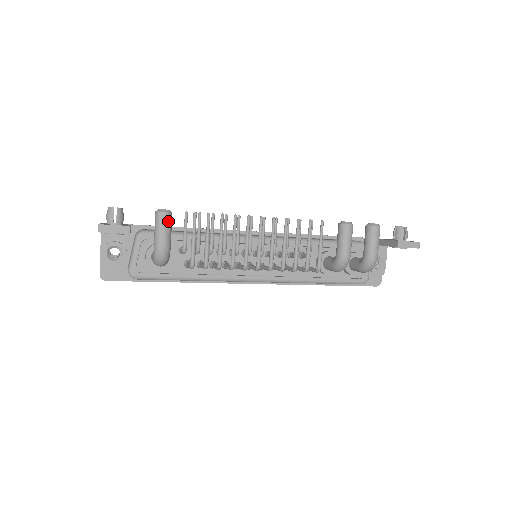
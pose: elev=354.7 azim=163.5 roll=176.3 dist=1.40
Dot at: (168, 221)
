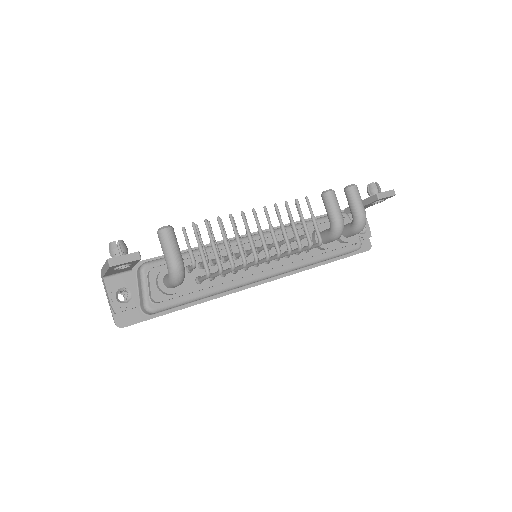
Dot at: (173, 236)
